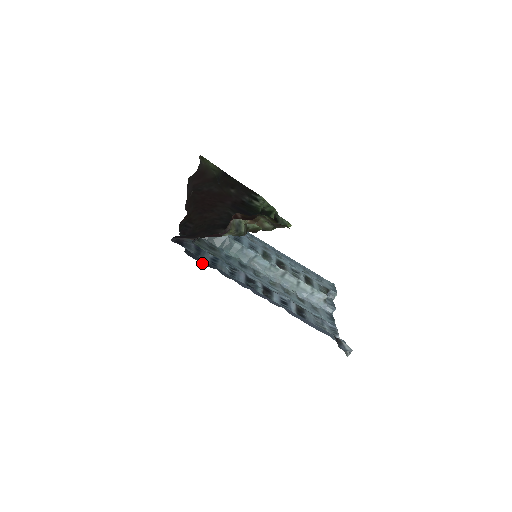
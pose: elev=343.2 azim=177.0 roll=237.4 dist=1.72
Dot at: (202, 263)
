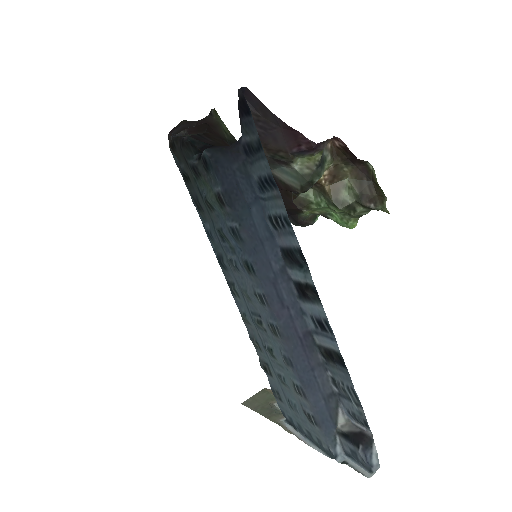
Dot at: (222, 186)
